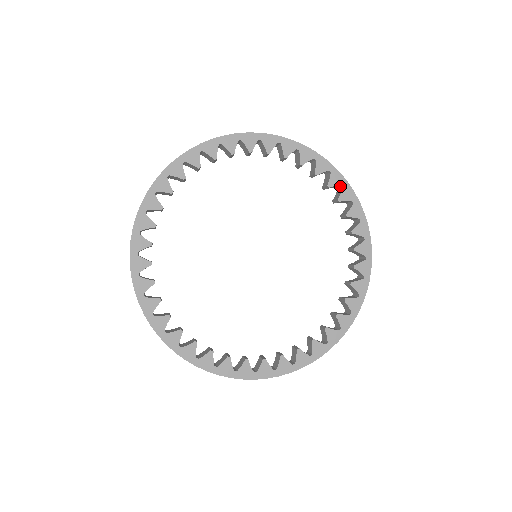
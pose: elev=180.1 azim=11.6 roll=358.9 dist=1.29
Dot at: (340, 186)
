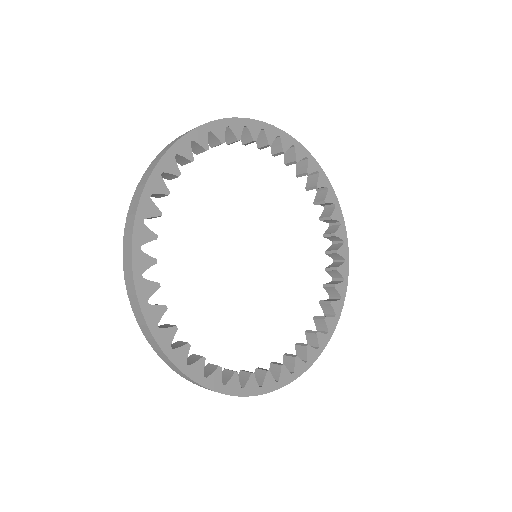
Dot at: (258, 131)
